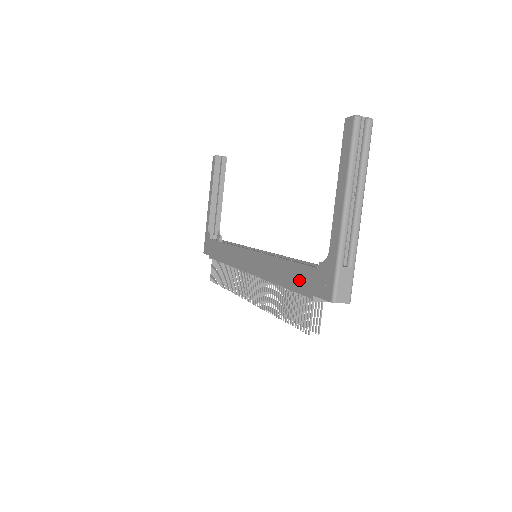
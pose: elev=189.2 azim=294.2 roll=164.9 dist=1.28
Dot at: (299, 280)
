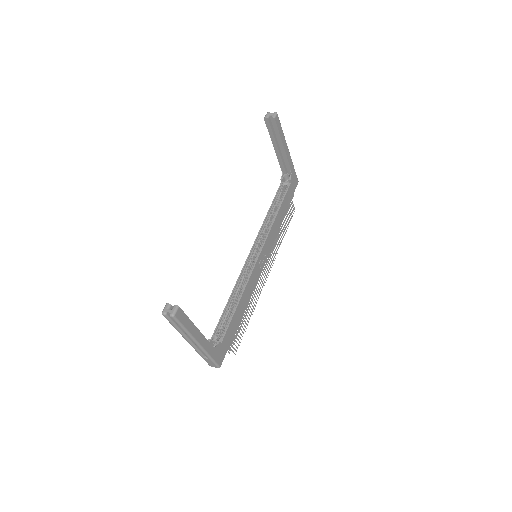
Dot at: occluded
